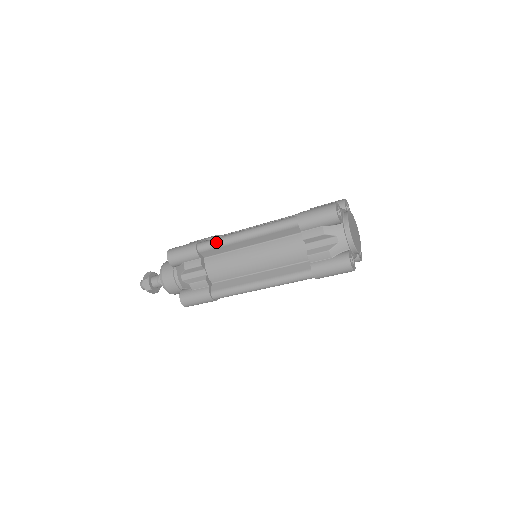
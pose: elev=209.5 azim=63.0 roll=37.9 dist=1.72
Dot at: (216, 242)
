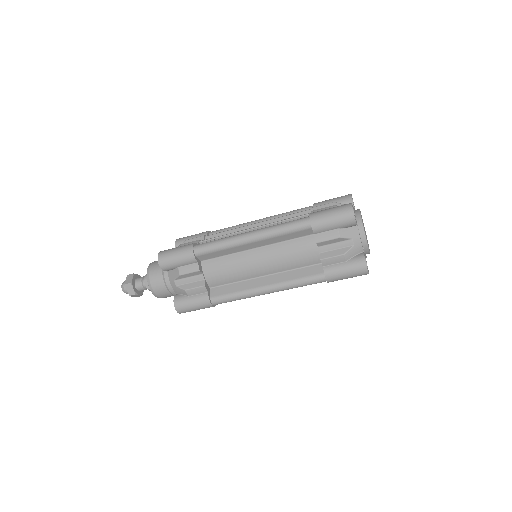
Dot at: (216, 245)
